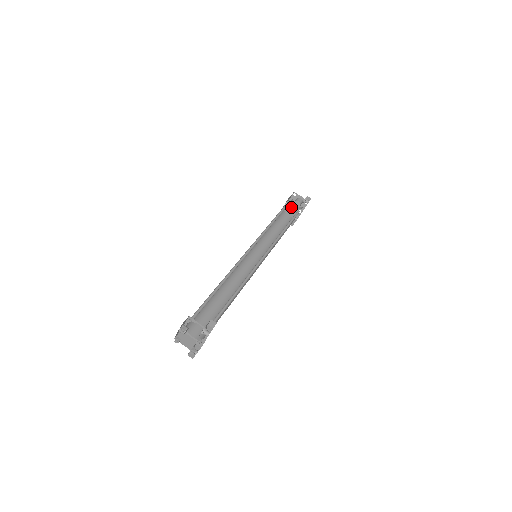
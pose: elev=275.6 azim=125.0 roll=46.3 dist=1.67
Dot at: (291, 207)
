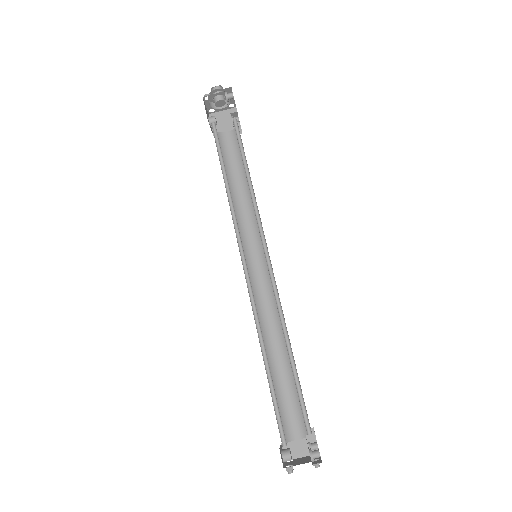
Dot at: (217, 111)
